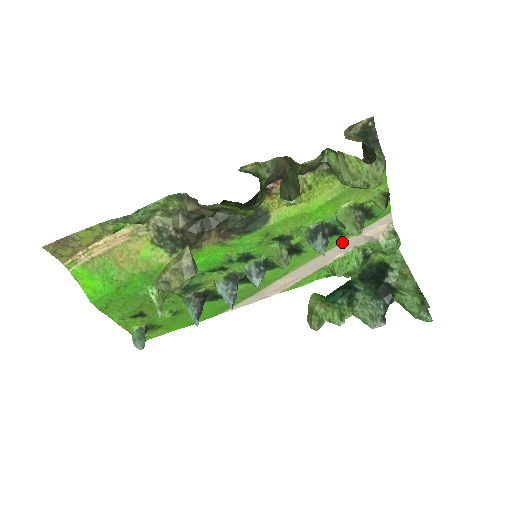
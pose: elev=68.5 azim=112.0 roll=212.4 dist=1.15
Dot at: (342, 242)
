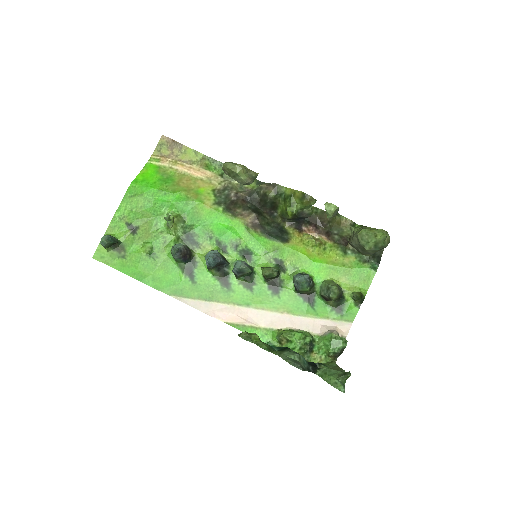
Dot at: (305, 317)
